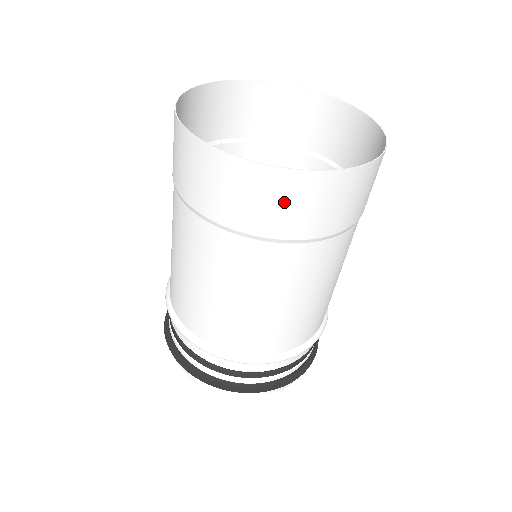
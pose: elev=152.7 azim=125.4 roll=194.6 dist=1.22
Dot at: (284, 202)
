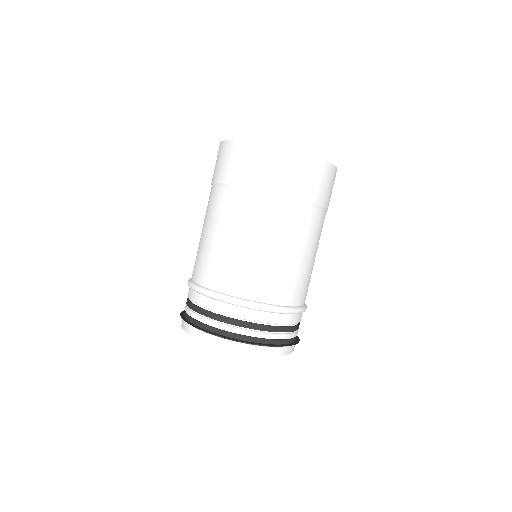
Dot at: (314, 177)
